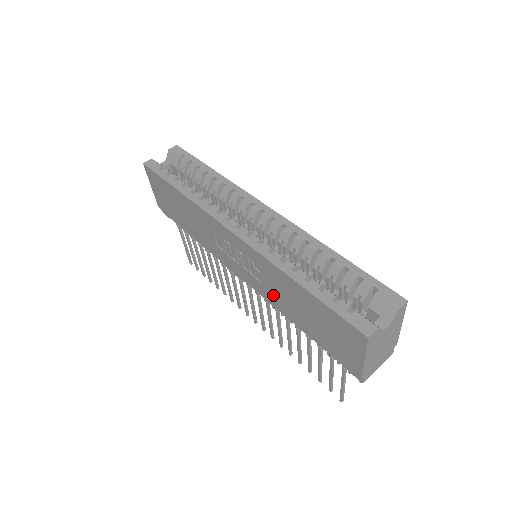
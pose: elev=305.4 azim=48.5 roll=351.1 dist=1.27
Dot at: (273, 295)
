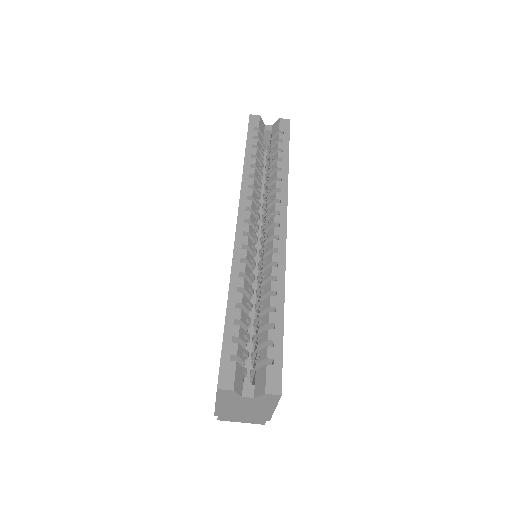
Dot at: occluded
